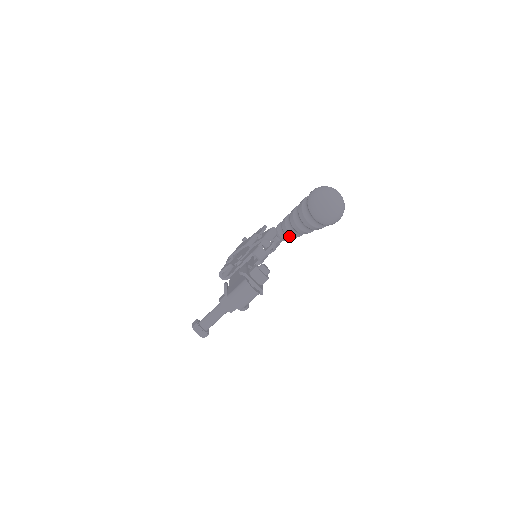
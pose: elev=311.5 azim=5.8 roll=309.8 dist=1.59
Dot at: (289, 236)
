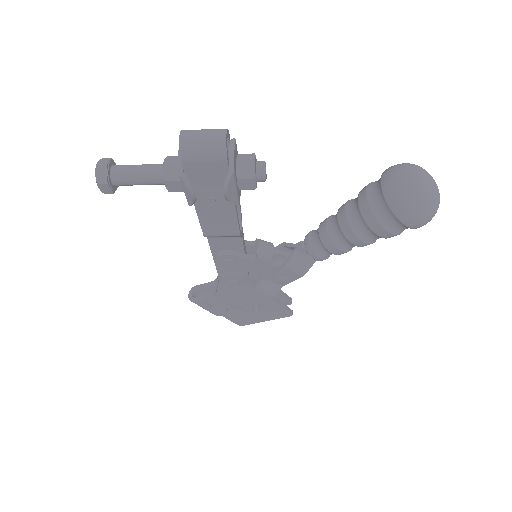
Dot at: (321, 235)
